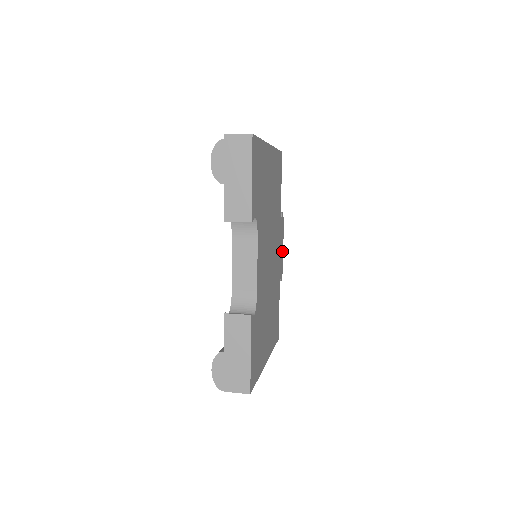
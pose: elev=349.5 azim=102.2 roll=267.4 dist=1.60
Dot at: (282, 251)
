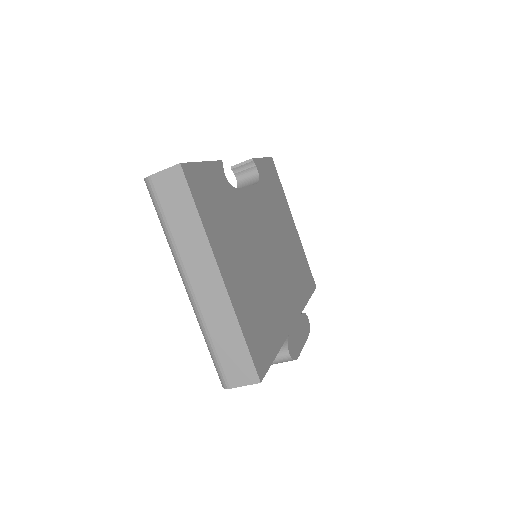
Dot at: (300, 342)
